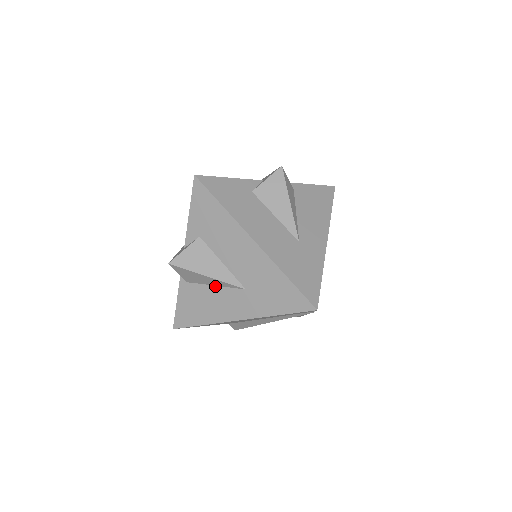
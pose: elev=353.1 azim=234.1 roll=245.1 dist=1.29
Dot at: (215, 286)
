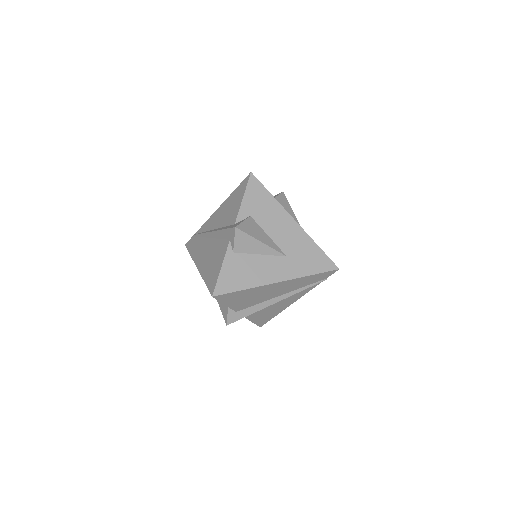
Dot at: (260, 255)
